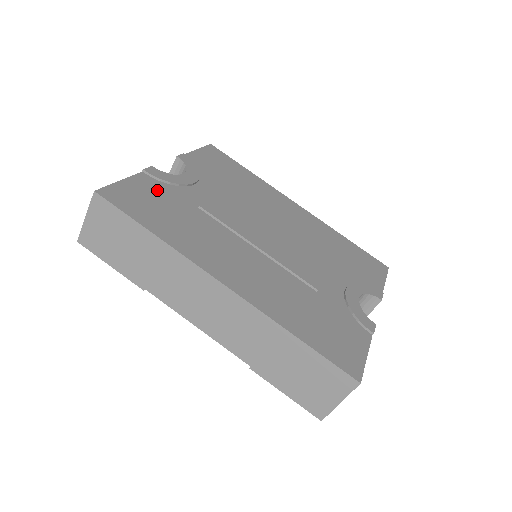
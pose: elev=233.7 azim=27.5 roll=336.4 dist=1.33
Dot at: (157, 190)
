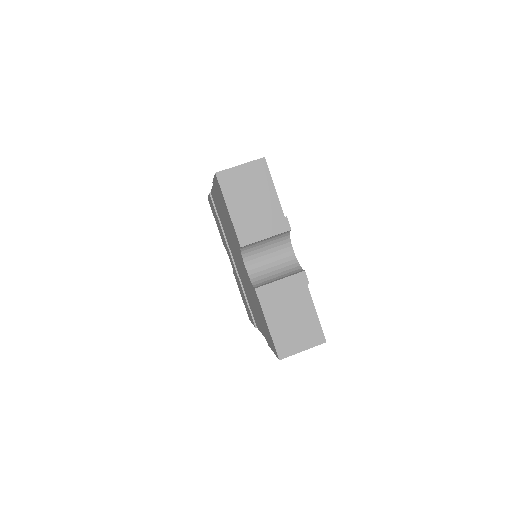
Dot at: occluded
